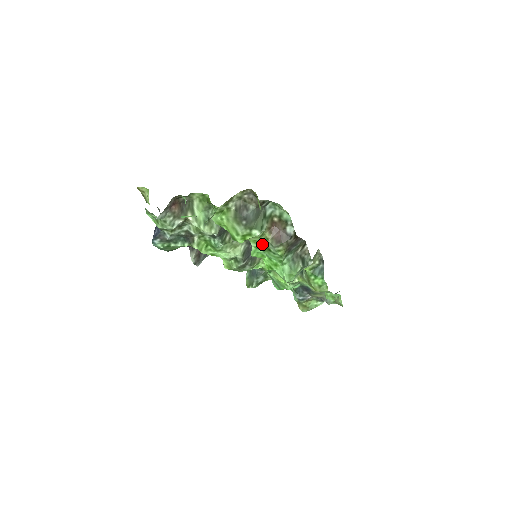
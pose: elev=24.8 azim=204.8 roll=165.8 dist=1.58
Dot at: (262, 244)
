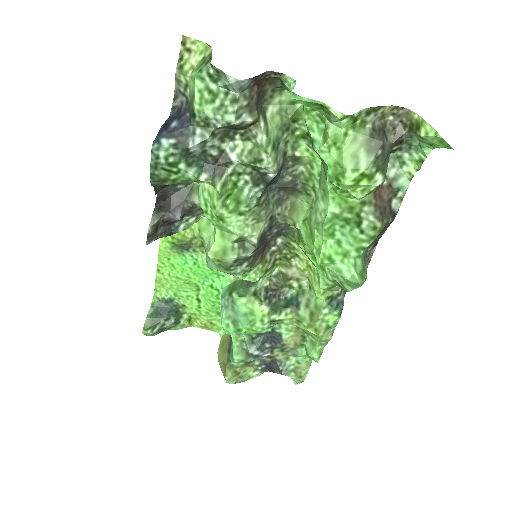
Dot at: (354, 210)
